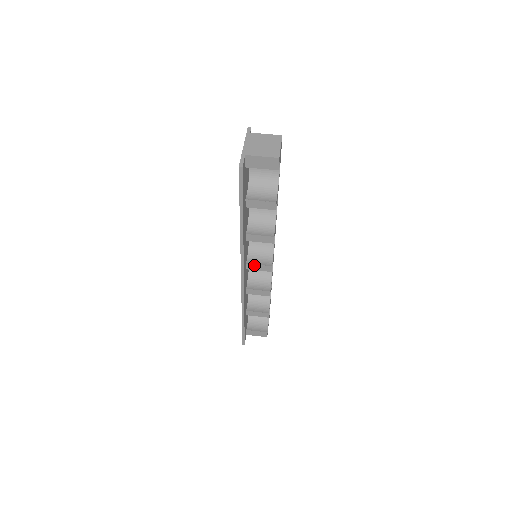
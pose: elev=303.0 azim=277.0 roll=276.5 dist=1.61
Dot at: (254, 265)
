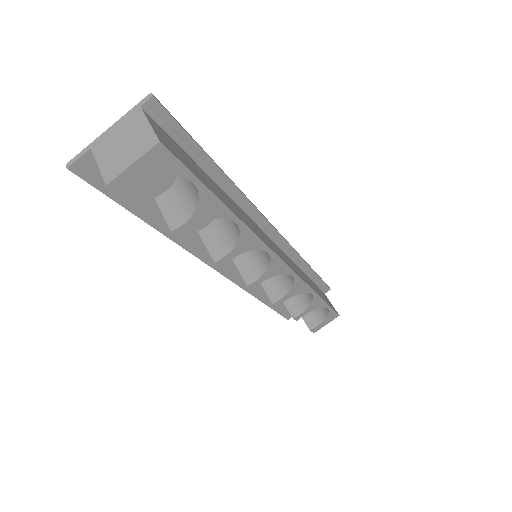
Dot at: (237, 266)
